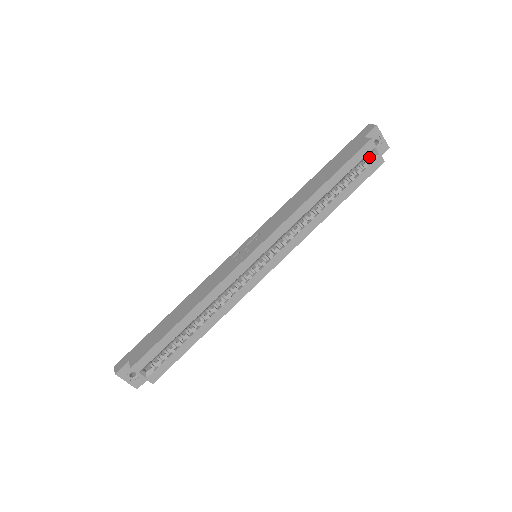
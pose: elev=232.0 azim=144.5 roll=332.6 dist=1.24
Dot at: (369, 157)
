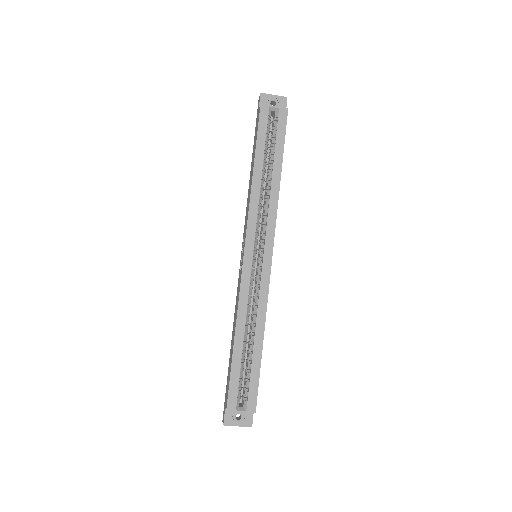
Dot at: (274, 117)
